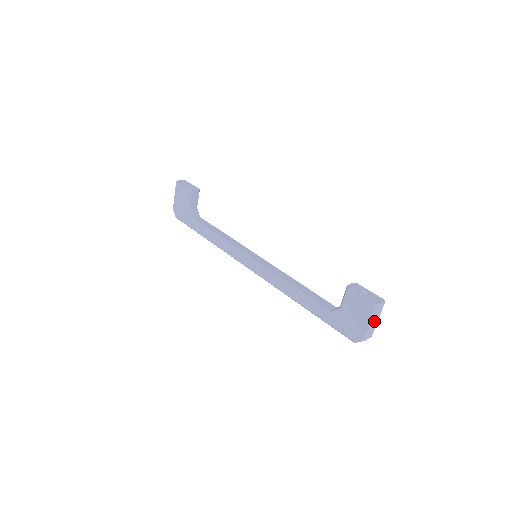
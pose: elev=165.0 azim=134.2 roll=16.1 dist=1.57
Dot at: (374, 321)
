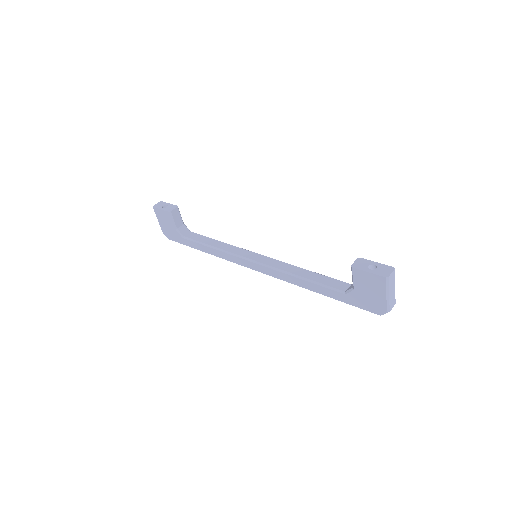
Dot at: (391, 291)
